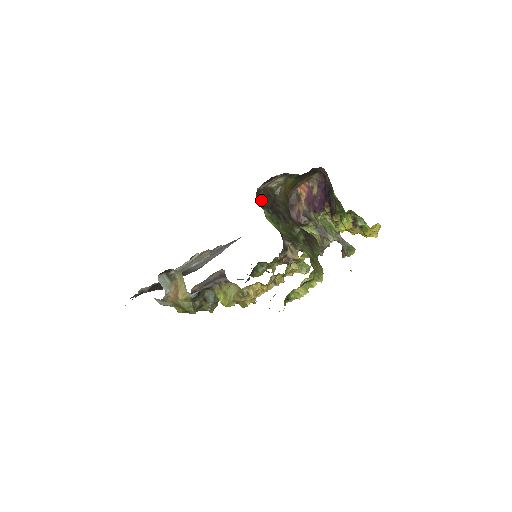
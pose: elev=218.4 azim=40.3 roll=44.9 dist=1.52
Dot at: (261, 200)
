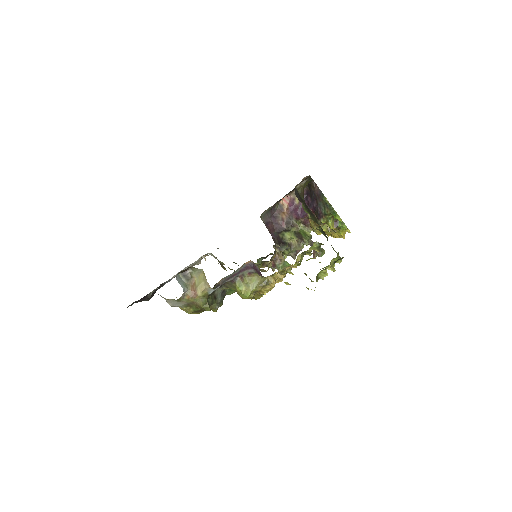
Dot at: (297, 195)
